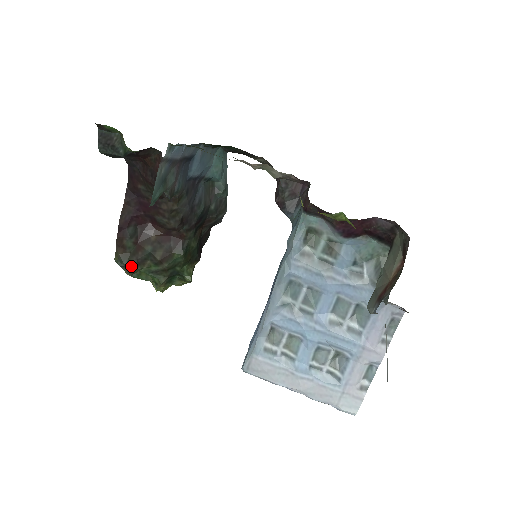
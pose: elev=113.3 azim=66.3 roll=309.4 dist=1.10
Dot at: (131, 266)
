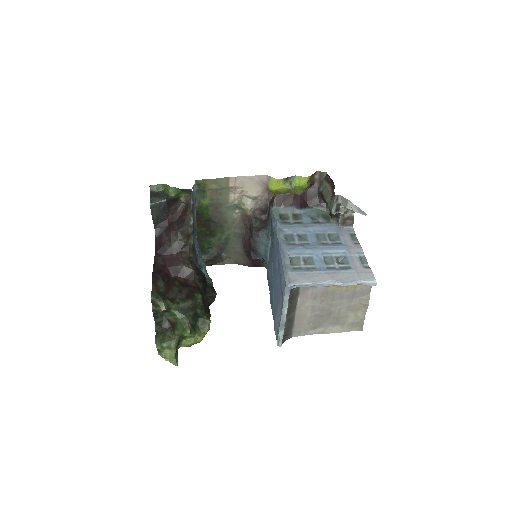
Dot at: (166, 299)
